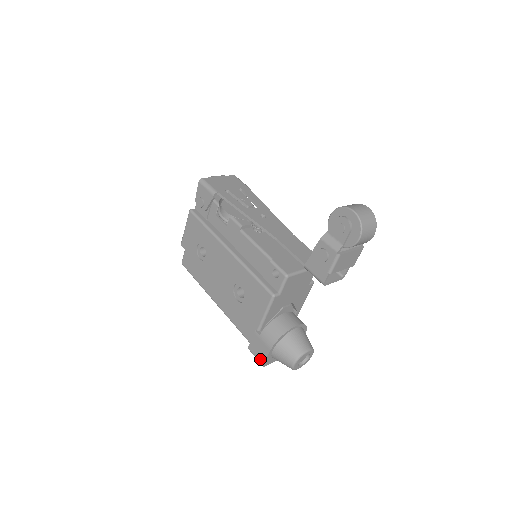
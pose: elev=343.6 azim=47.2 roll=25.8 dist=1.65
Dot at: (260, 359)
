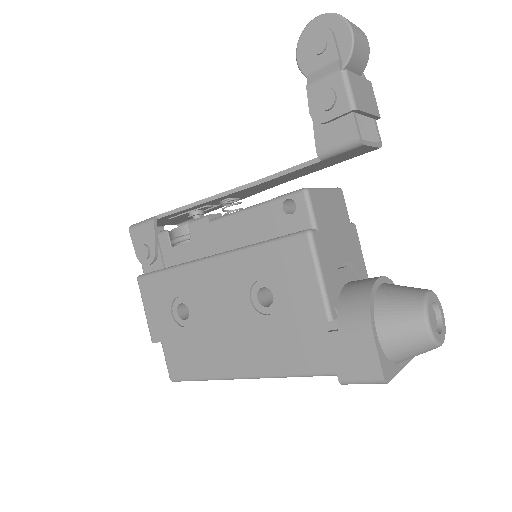
Dot at: (370, 373)
